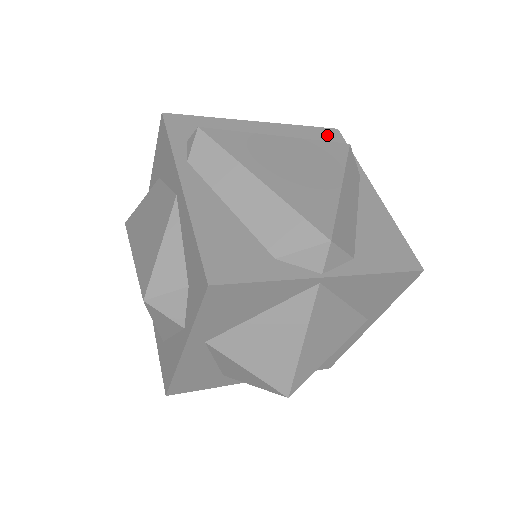
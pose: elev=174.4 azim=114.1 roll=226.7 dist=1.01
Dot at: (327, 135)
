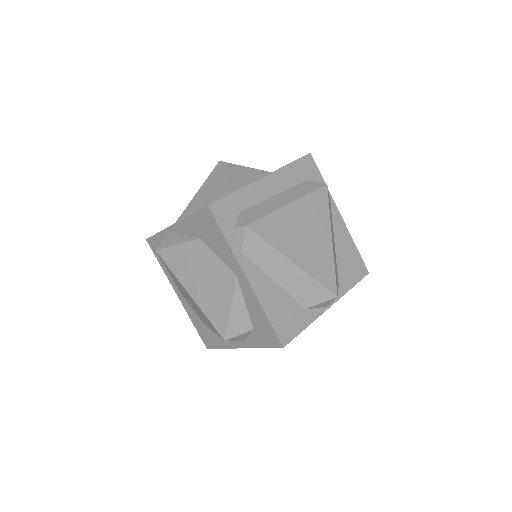
Dot at: (306, 166)
